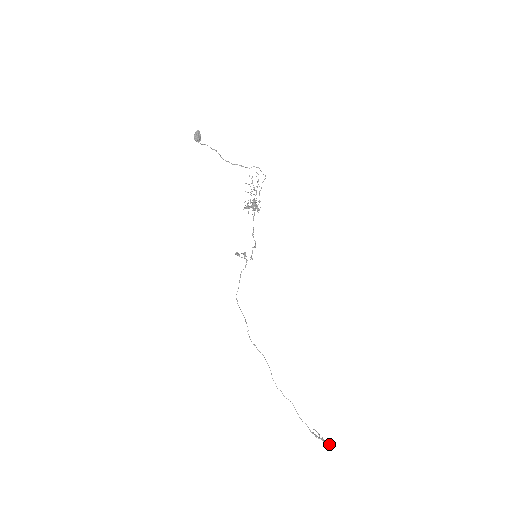
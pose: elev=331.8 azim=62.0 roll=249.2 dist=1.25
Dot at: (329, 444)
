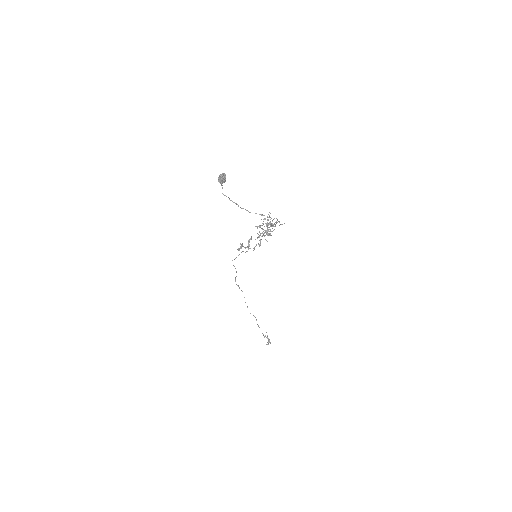
Dot at: occluded
